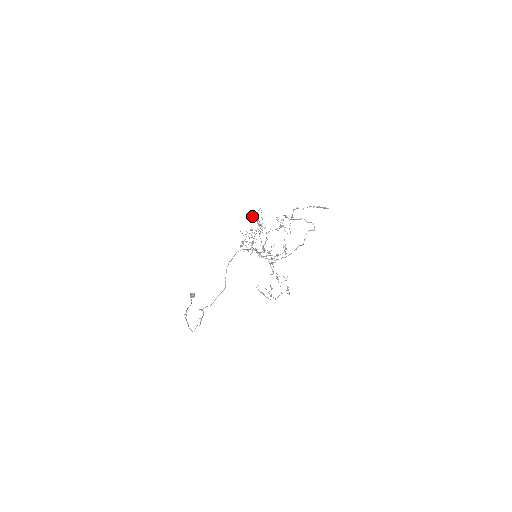
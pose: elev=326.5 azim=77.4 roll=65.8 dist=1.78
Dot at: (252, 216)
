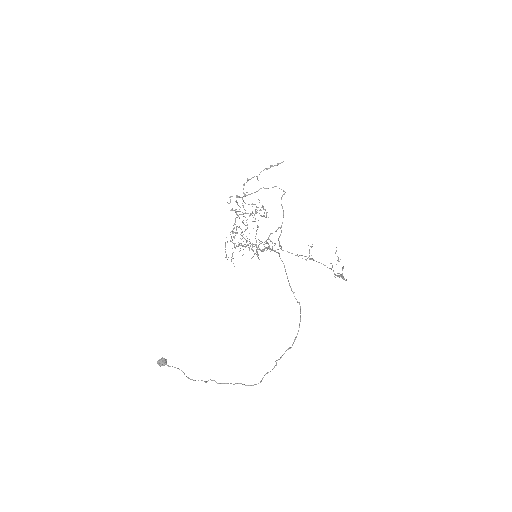
Dot at: (255, 212)
